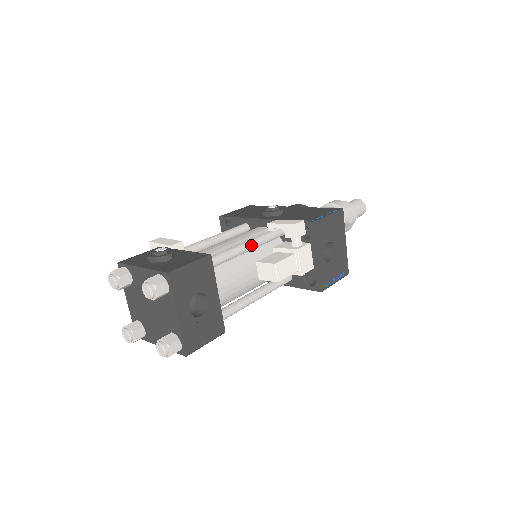
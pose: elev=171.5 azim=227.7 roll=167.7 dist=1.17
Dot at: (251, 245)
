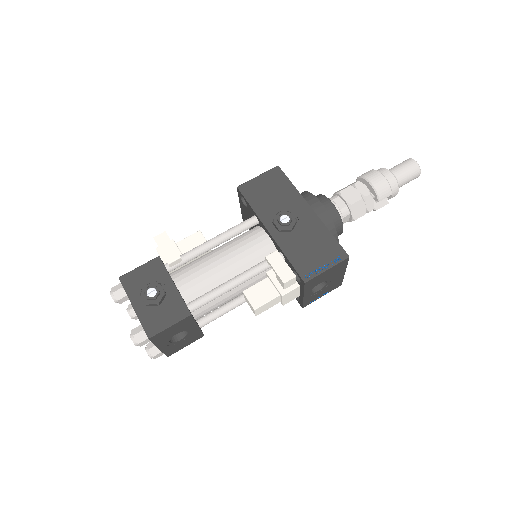
Dot at: (239, 284)
